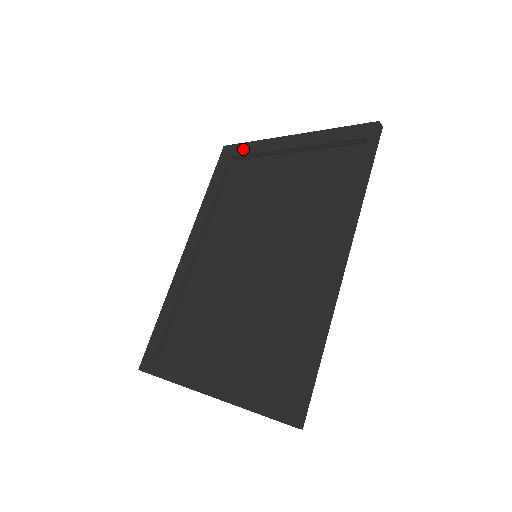
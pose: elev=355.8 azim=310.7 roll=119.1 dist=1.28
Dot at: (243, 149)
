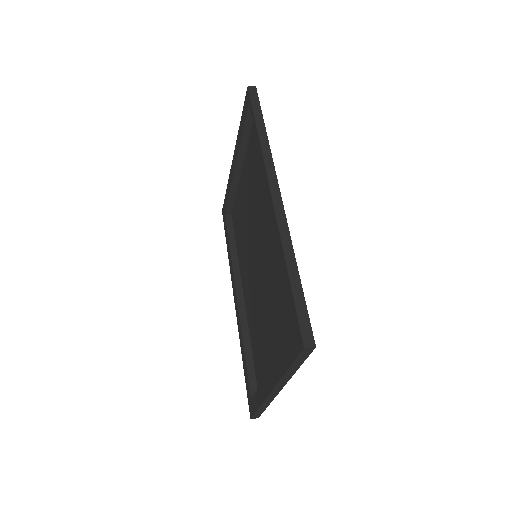
Dot at: (226, 200)
